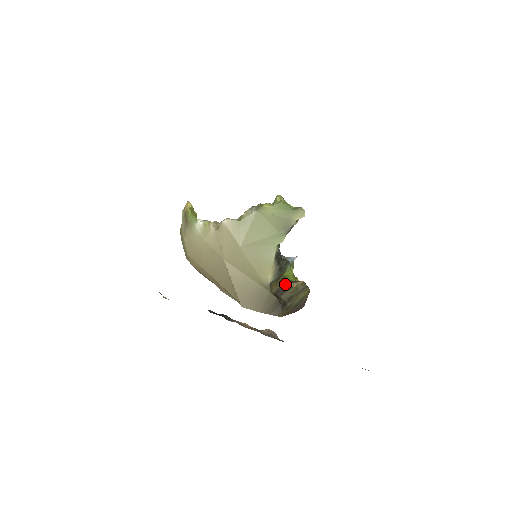
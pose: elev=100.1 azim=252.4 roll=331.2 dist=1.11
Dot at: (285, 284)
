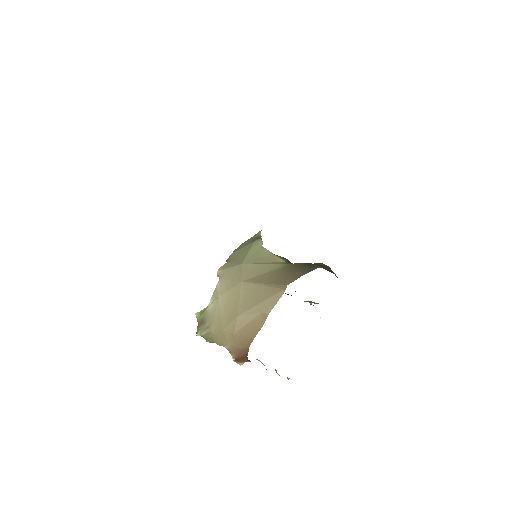
Dot at: occluded
